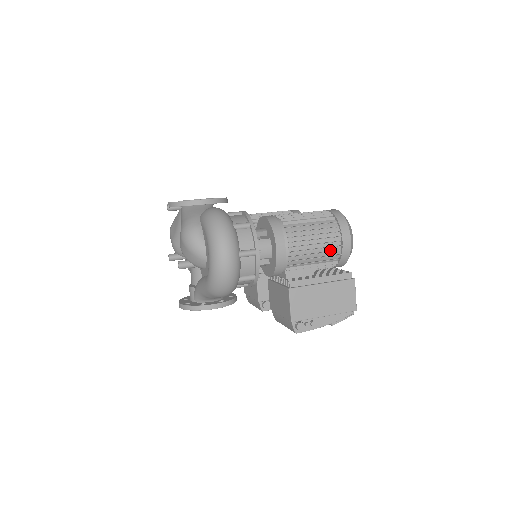
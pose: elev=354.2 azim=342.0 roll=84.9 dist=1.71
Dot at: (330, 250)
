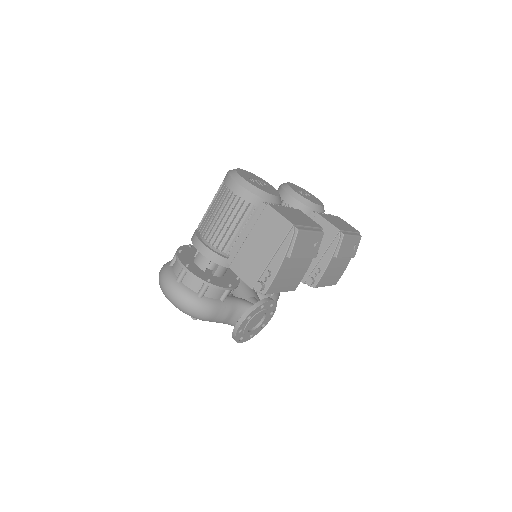
Dot at: (234, 207)
